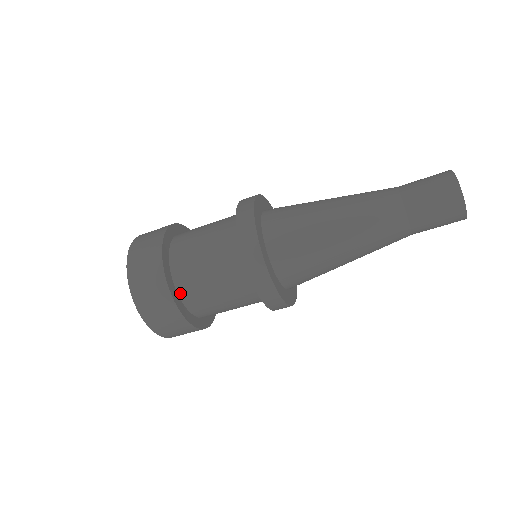
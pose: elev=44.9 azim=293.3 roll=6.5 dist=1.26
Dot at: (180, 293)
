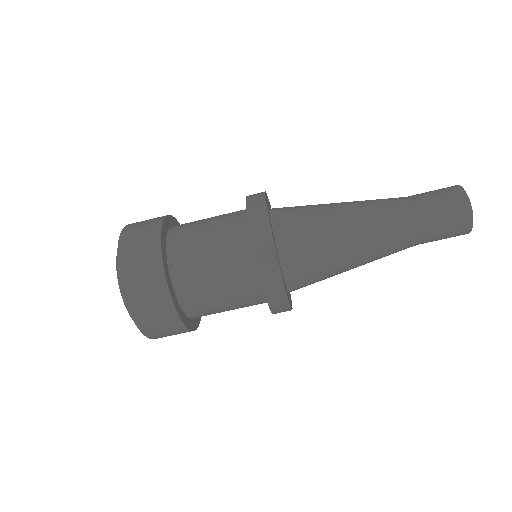
Dot at: (169, 240)
